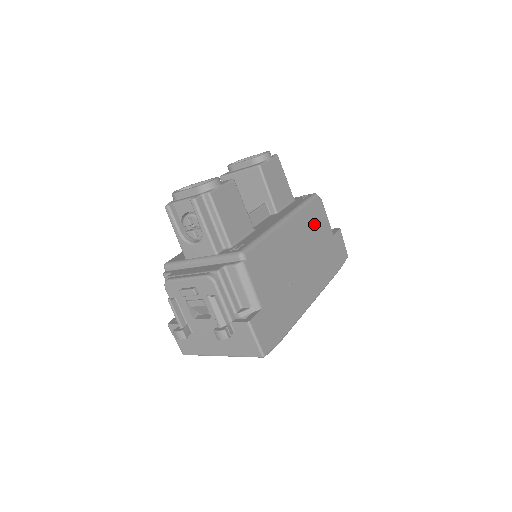
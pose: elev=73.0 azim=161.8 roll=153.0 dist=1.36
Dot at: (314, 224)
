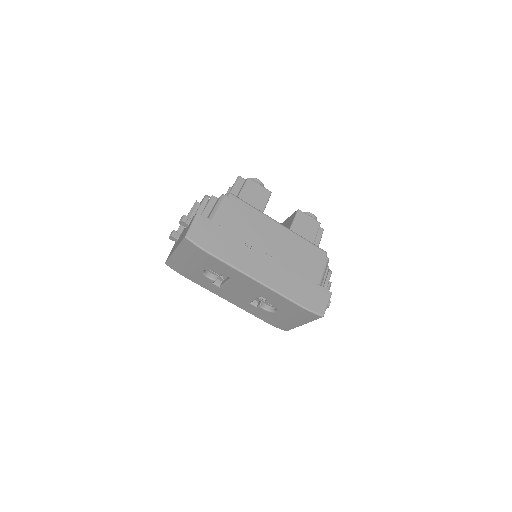
Dot at: (305, 256)
